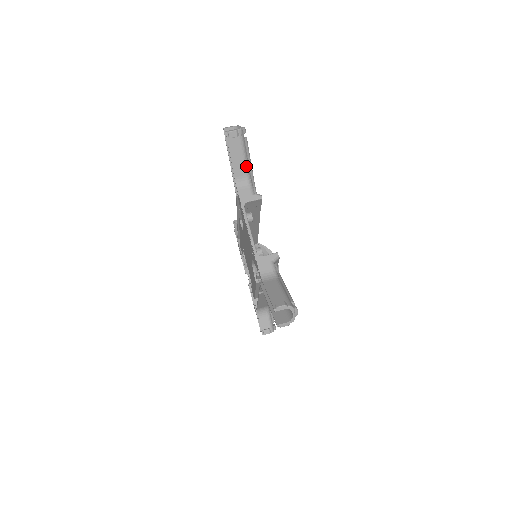
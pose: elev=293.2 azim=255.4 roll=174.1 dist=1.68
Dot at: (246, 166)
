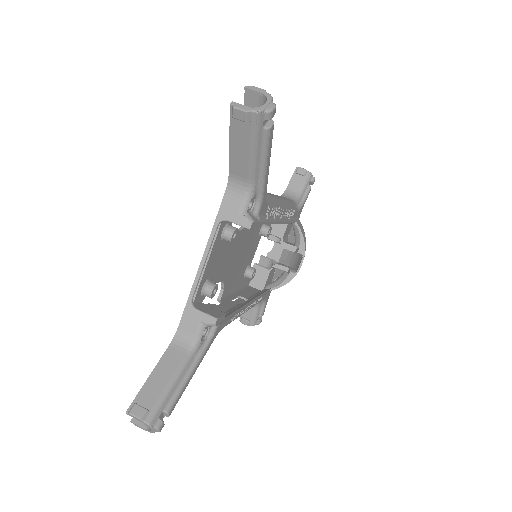
Dot at: (251, 168)
